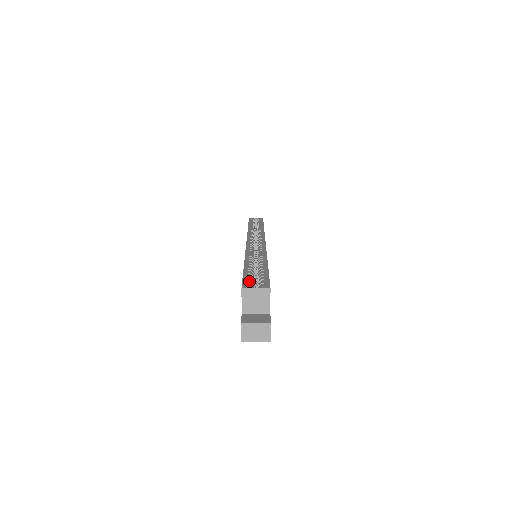
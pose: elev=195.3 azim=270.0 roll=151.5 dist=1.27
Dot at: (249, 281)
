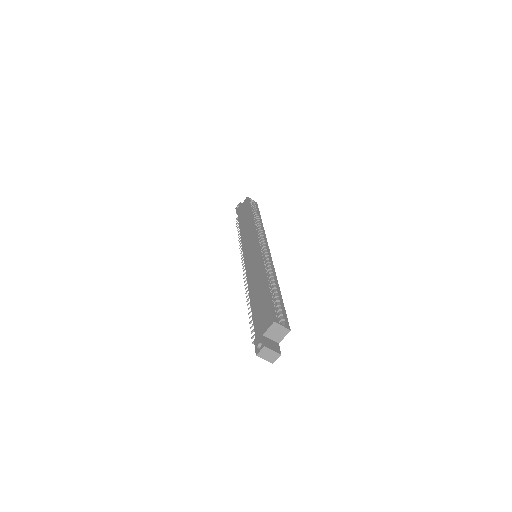
Dot at: (276, 313)
